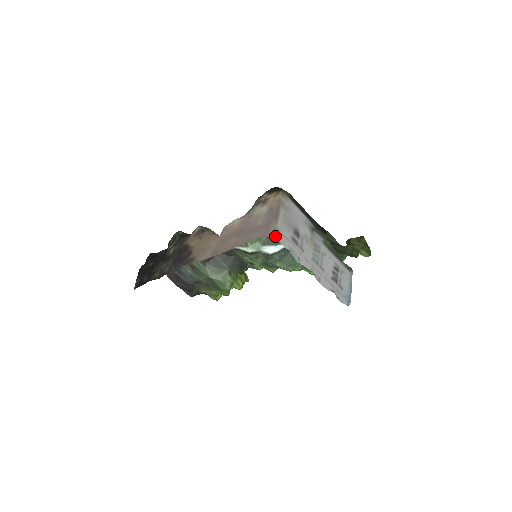
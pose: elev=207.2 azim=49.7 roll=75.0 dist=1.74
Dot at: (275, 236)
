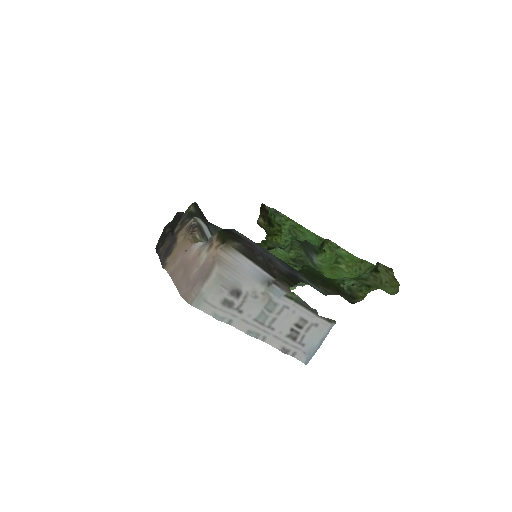
Dot at: (193, 303)
